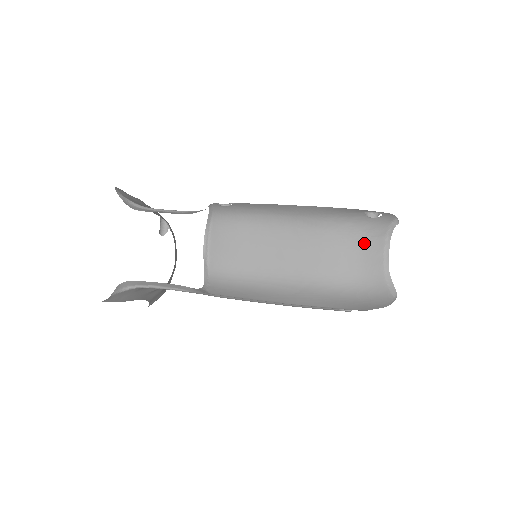
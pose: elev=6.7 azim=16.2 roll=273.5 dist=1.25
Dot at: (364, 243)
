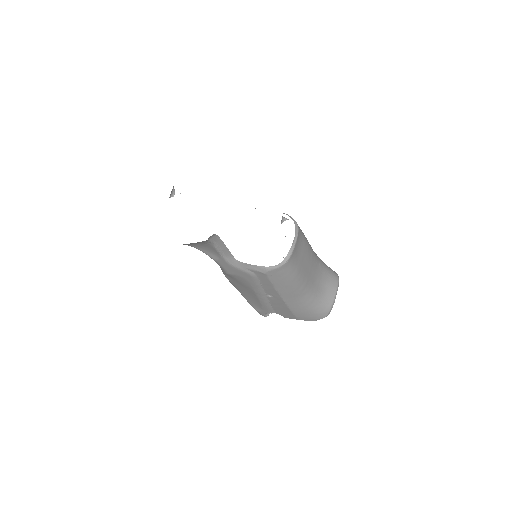
Dot at: (329, 280)
